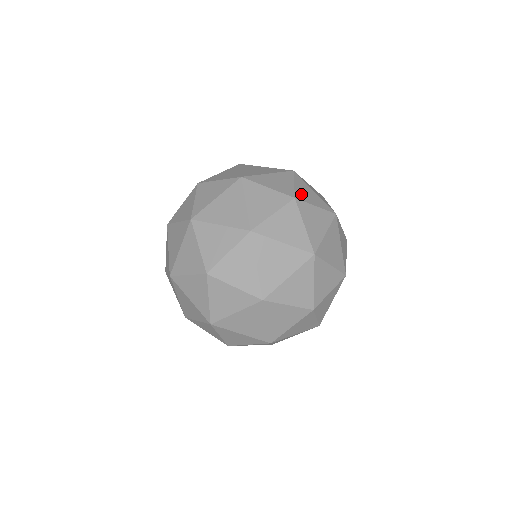
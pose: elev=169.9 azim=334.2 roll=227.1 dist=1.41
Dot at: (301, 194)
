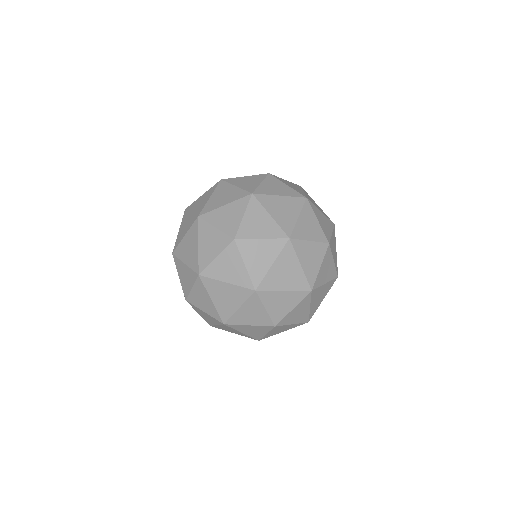
Dot at: (288, 318)
